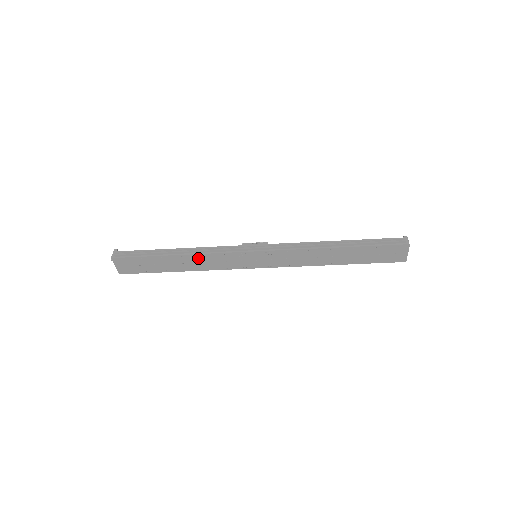
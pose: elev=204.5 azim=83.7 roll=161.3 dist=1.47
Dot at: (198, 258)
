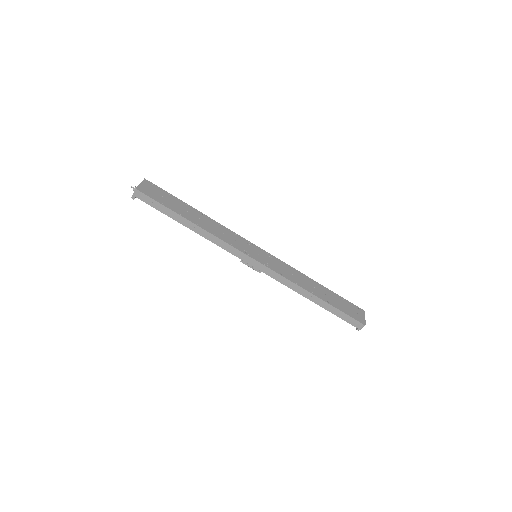
Dot at: (214, 224)
